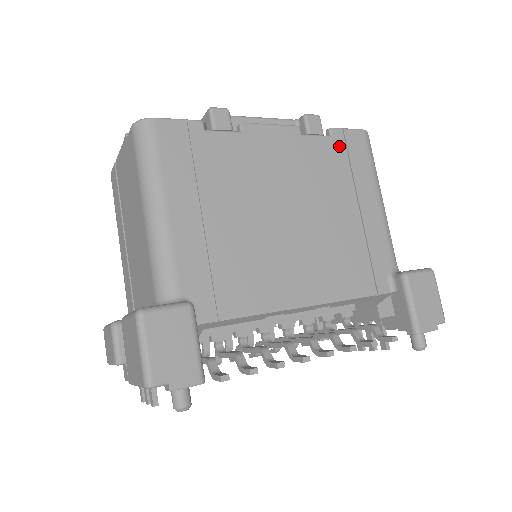
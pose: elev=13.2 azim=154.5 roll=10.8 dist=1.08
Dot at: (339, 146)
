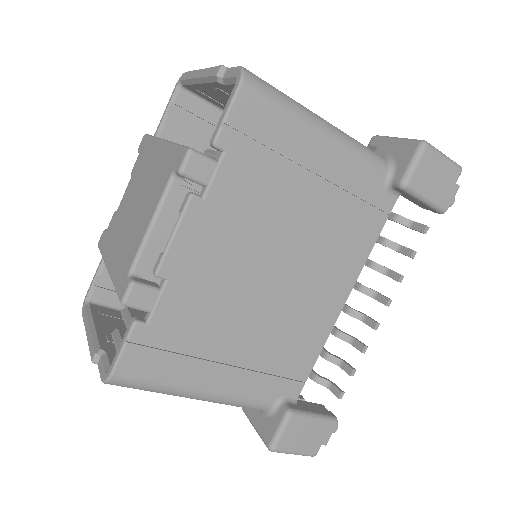
Dot at: (241, 149)
